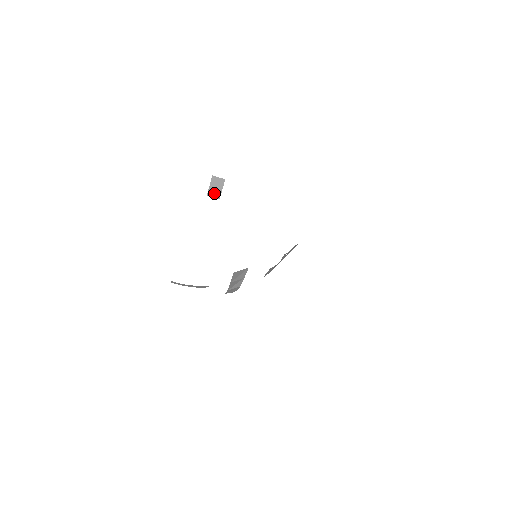
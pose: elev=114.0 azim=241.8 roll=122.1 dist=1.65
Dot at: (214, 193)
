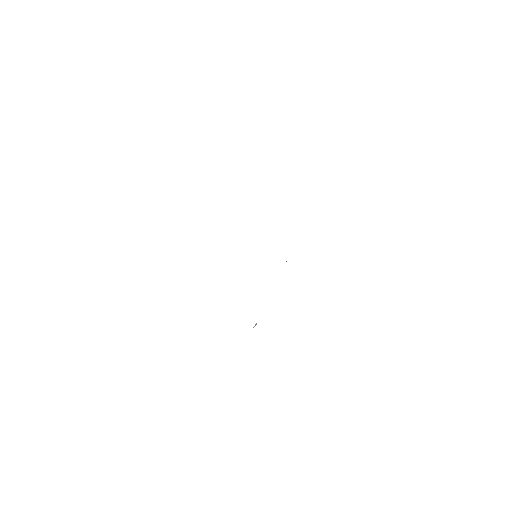
Dot at: occluded
